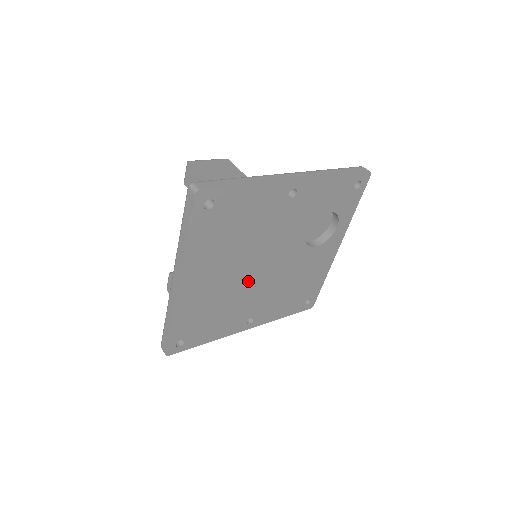
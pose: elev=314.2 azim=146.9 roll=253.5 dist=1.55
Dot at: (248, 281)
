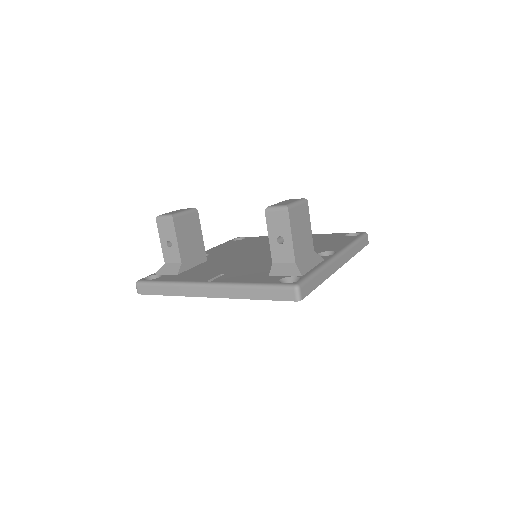
Dot at: occluded
